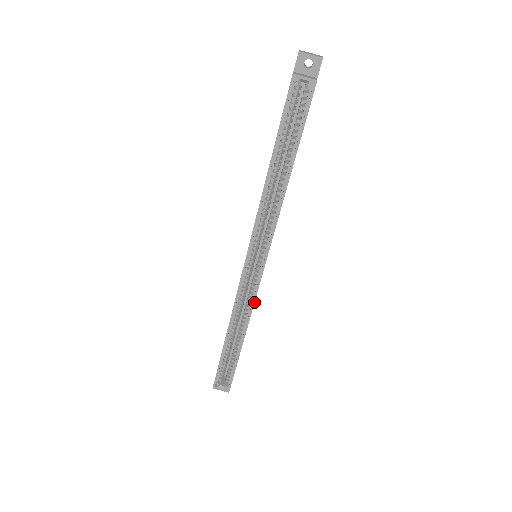
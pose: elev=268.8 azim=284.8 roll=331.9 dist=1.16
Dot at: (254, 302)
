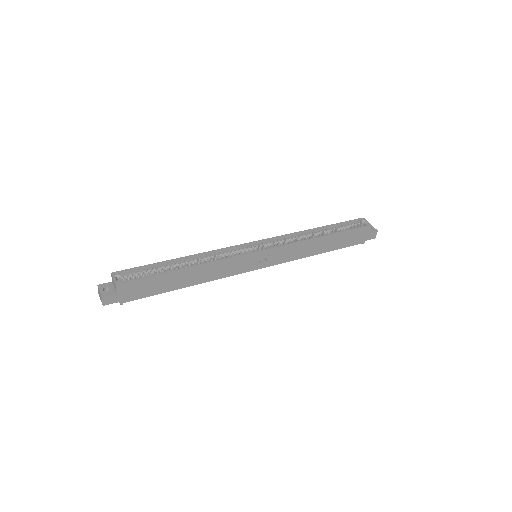
Dot at: (229, 258)
